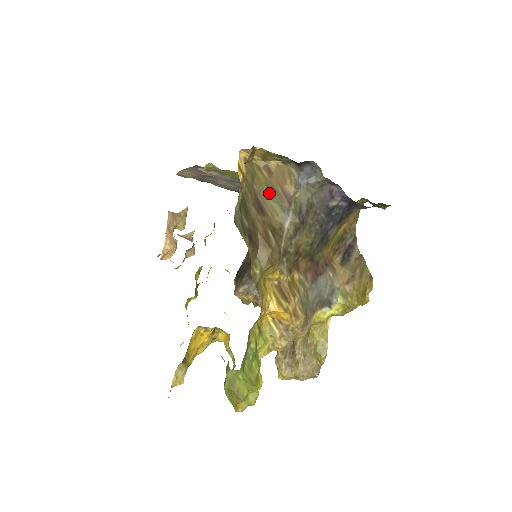
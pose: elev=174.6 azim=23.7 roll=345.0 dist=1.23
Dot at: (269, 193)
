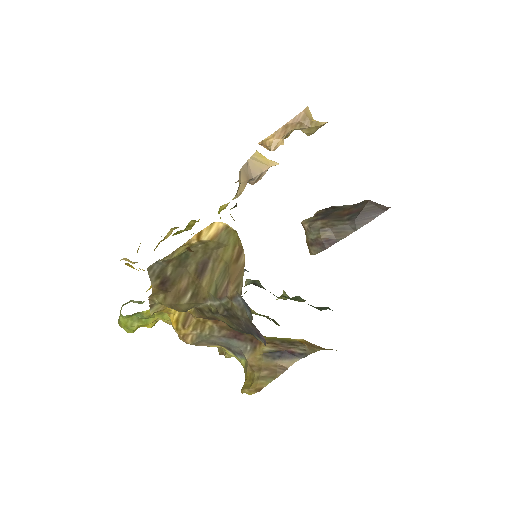
Dot at: (221, 270)
